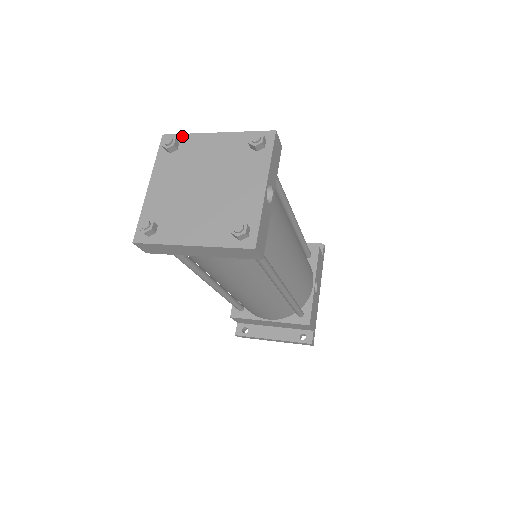
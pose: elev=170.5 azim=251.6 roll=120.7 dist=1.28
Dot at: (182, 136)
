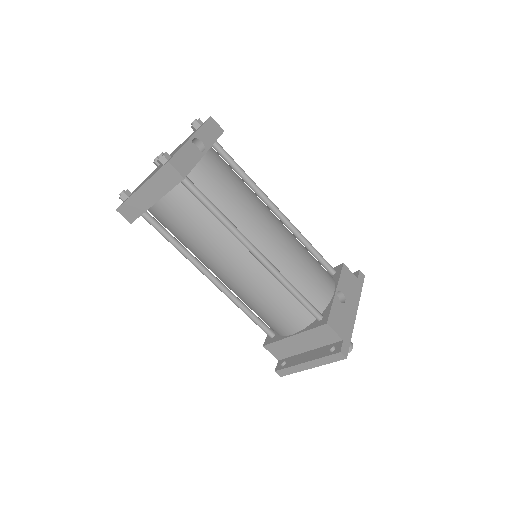
Dot at: occluded
